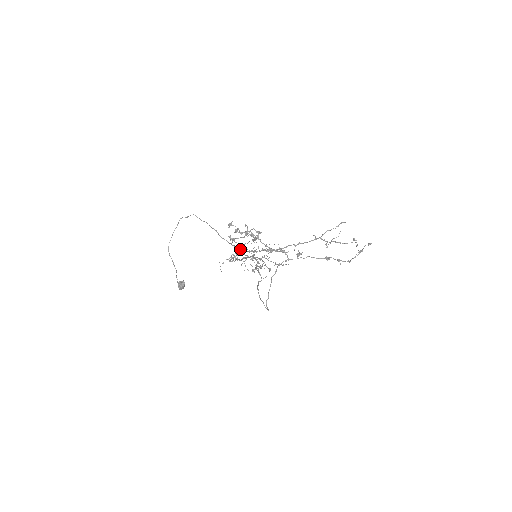
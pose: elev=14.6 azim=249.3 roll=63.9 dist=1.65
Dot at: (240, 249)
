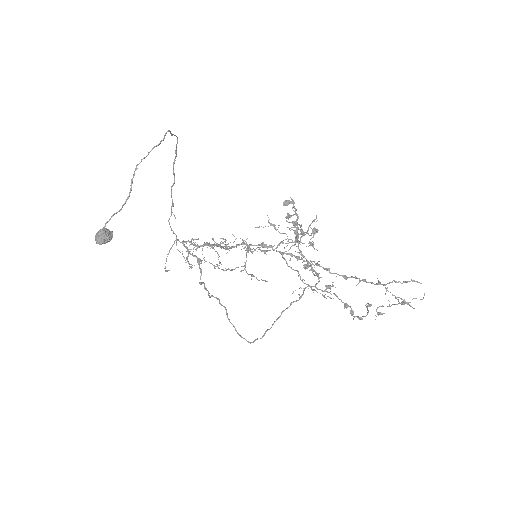
Dot at: (291, 246)
